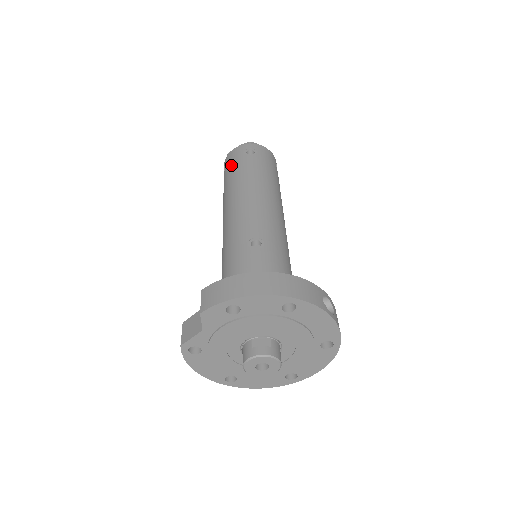
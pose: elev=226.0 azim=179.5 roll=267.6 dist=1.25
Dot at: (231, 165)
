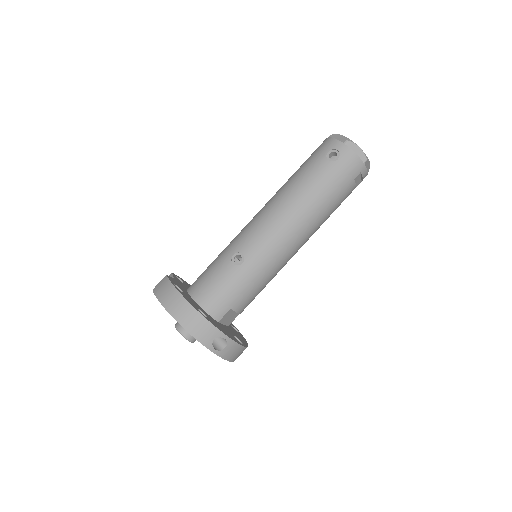
Dot at: (311, 157)
